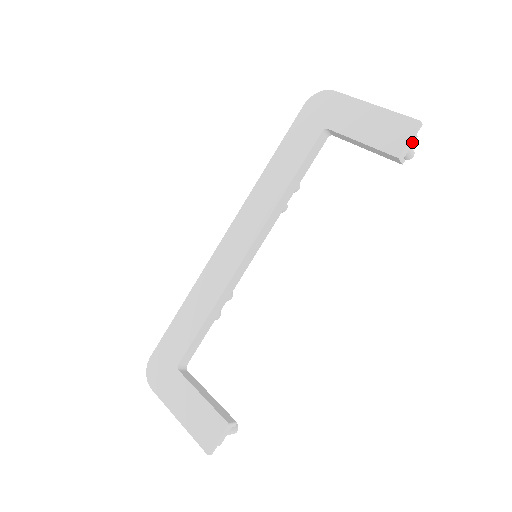
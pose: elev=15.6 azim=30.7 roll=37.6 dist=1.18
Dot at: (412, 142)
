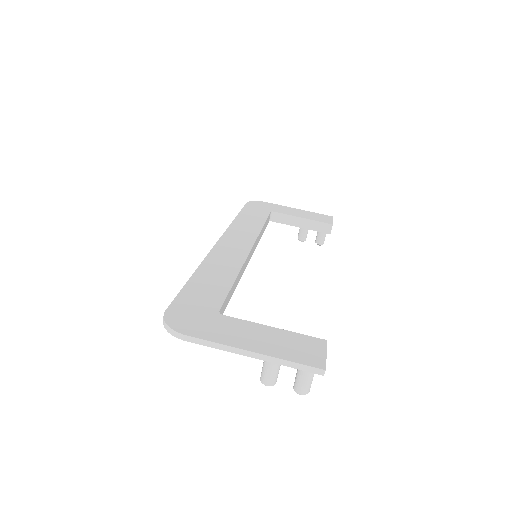
Dot at: occluded
